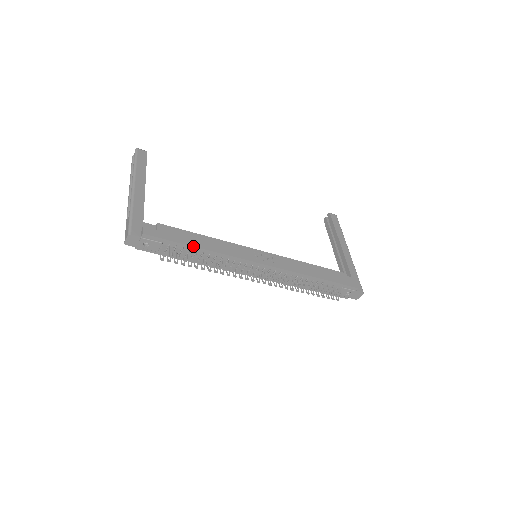
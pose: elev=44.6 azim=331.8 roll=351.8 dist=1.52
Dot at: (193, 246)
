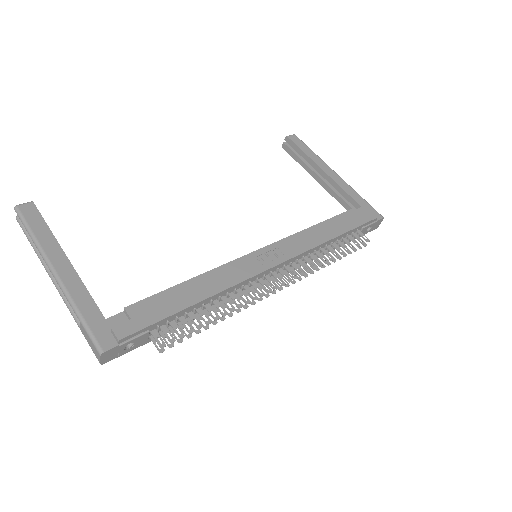
Dot at: (188, 307)
